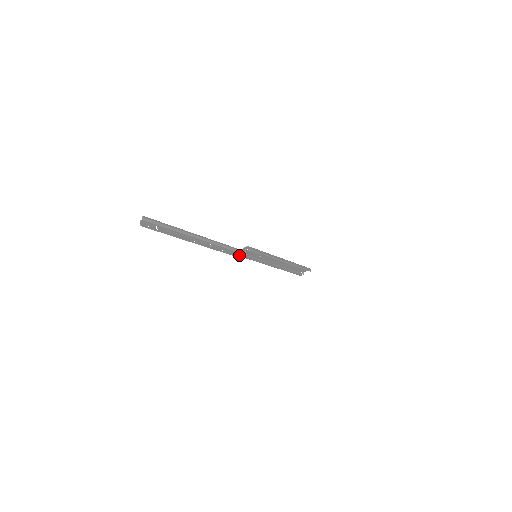
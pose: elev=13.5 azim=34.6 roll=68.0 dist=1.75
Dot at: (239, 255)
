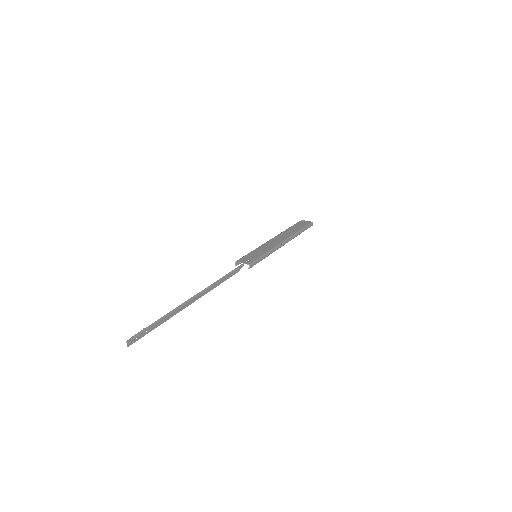
Dot at: occluded
